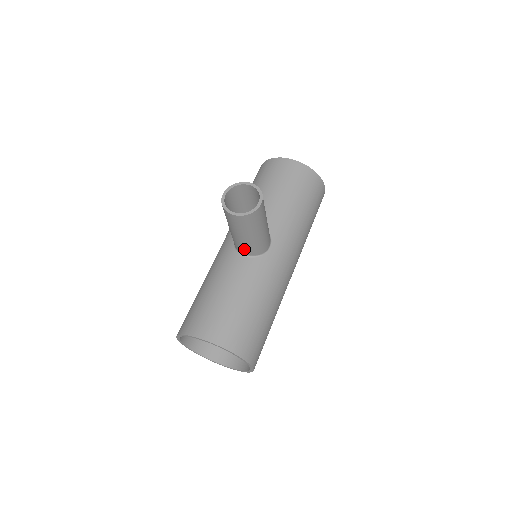
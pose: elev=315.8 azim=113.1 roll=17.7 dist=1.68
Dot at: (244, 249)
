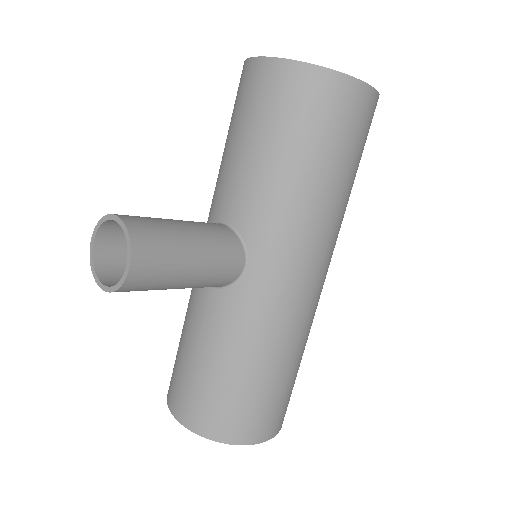
Dot at: occluded
